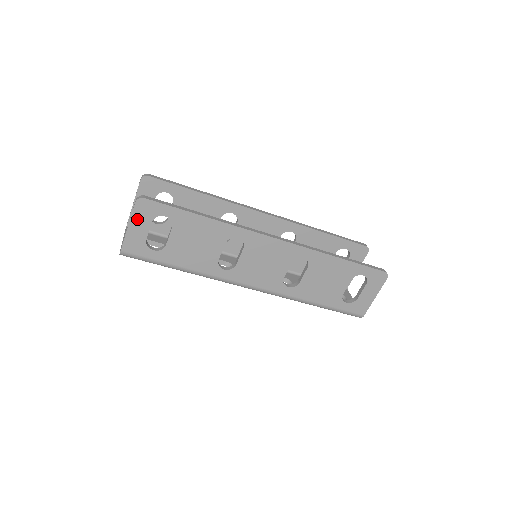
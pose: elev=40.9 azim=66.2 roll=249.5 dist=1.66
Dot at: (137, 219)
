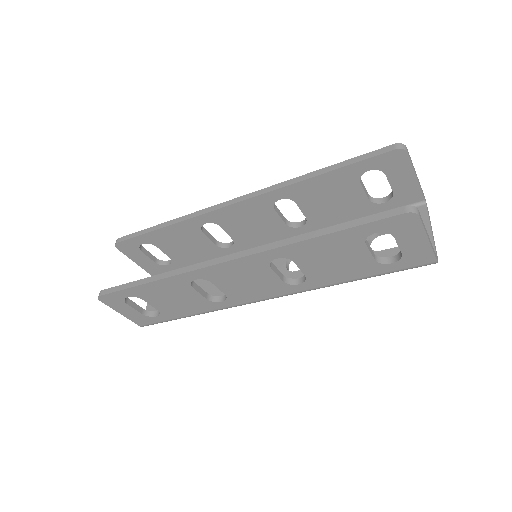
Dot at: (117, 308)
